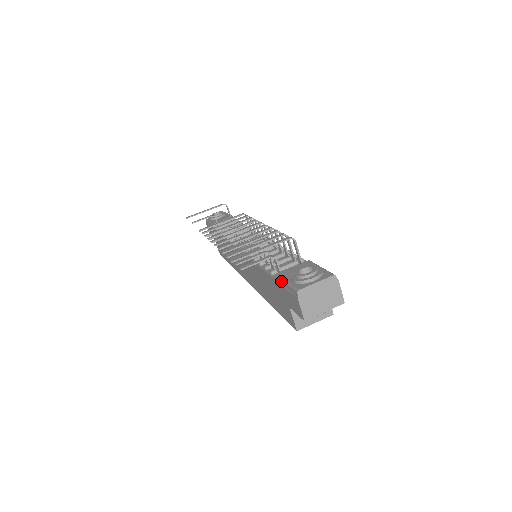
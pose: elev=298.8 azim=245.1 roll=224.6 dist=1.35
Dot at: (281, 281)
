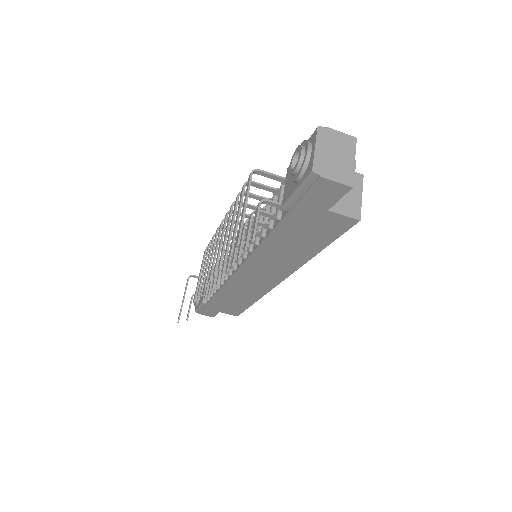
Dot at: (292, 201)
